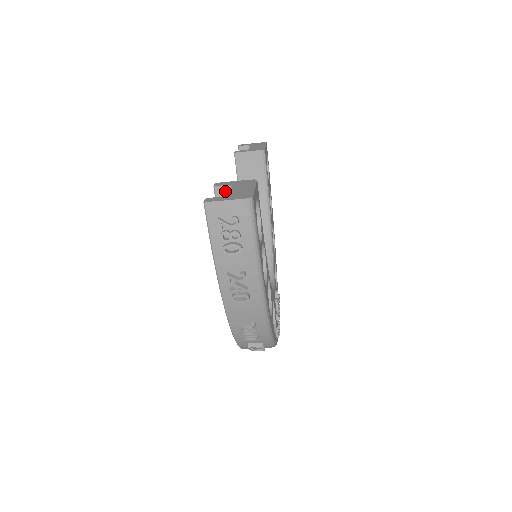
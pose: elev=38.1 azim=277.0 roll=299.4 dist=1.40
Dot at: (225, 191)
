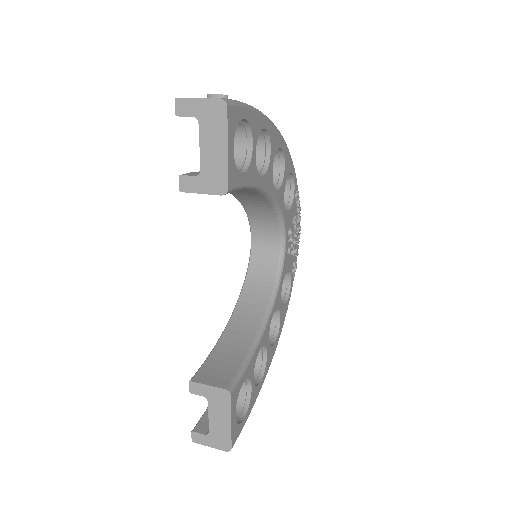
Dot at: (202, 392)
